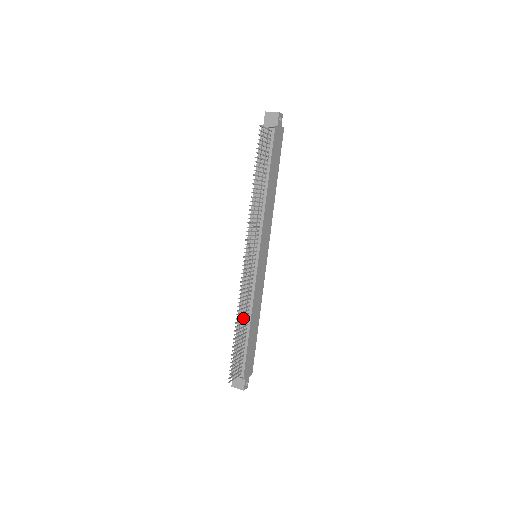
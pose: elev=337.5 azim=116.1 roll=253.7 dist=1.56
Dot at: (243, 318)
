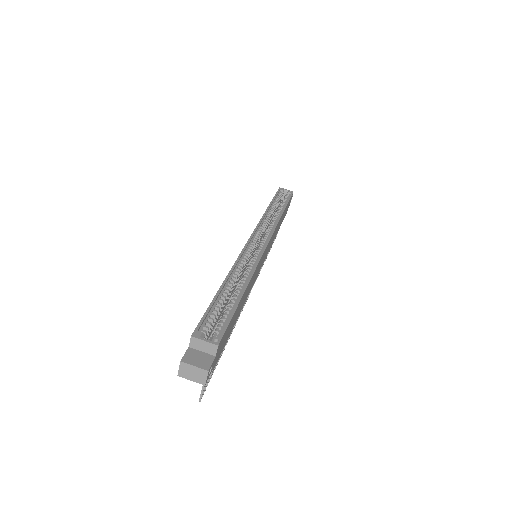
Dot at: occluded
